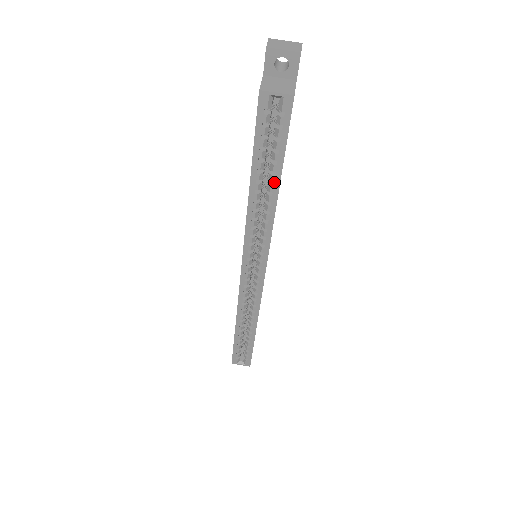
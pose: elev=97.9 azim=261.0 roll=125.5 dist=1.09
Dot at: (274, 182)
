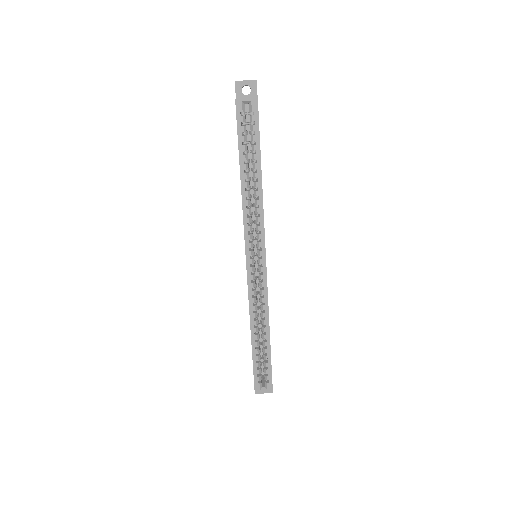
Dot at: (257, 169)
